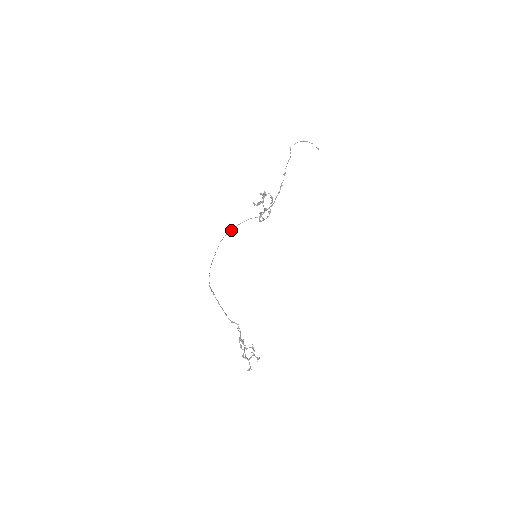
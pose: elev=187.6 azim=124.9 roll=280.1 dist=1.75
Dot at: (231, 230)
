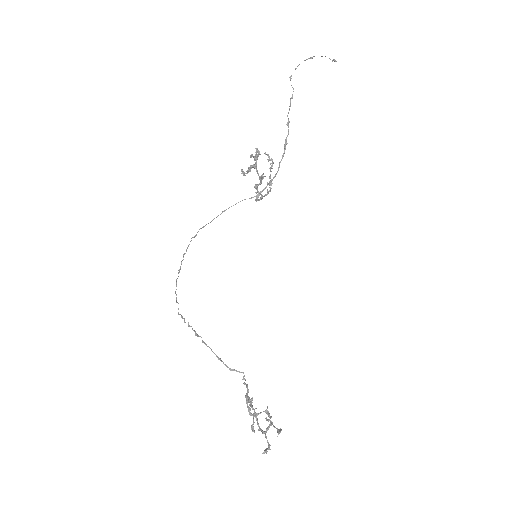
Dot at: occluded
